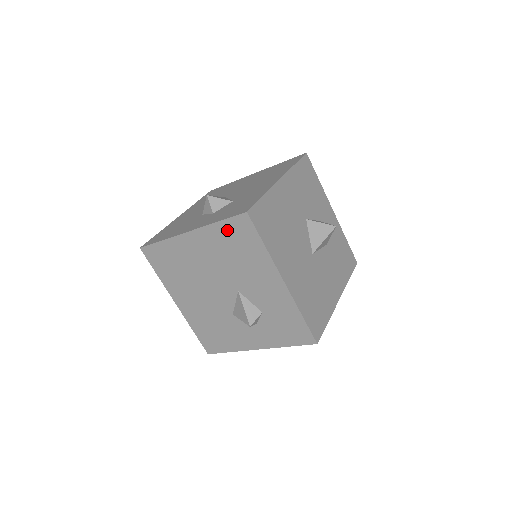
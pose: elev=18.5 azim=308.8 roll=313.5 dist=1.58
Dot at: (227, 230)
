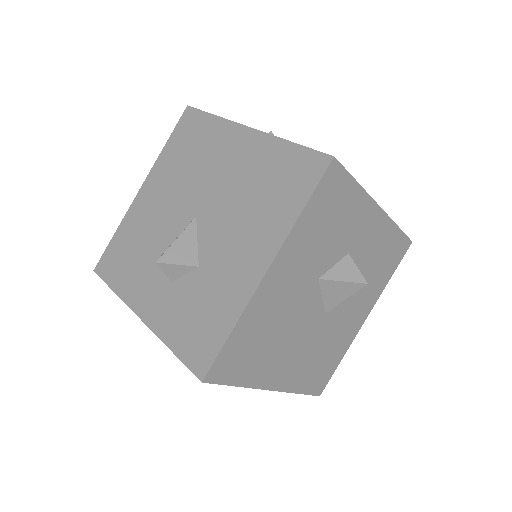
Dot at: occluded
